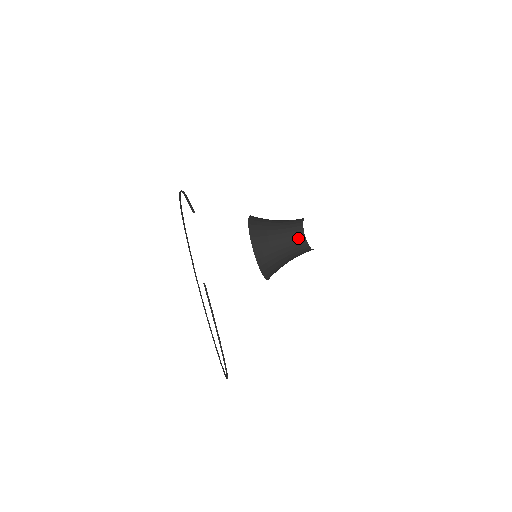
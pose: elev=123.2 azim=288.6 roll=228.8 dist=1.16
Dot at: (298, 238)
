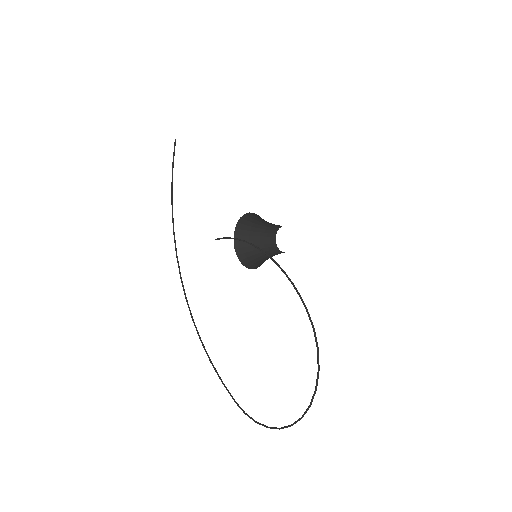
Dot at: occluded
